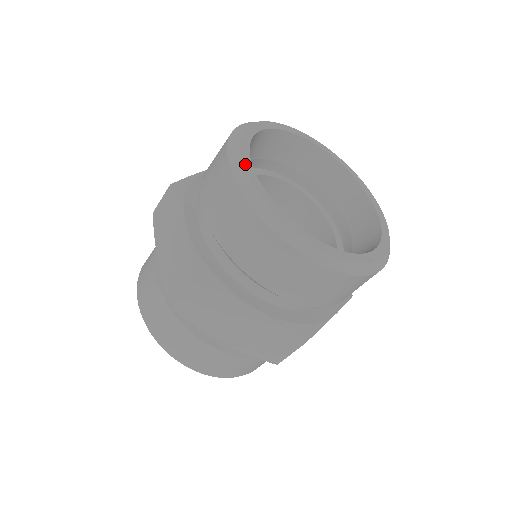
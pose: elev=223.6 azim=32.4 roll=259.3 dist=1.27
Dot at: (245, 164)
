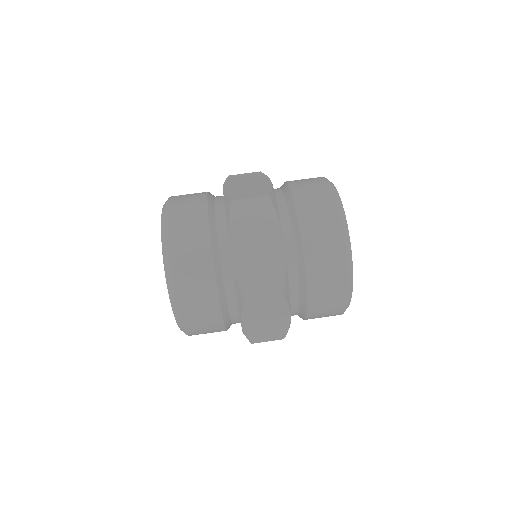
Dot at: occluded
